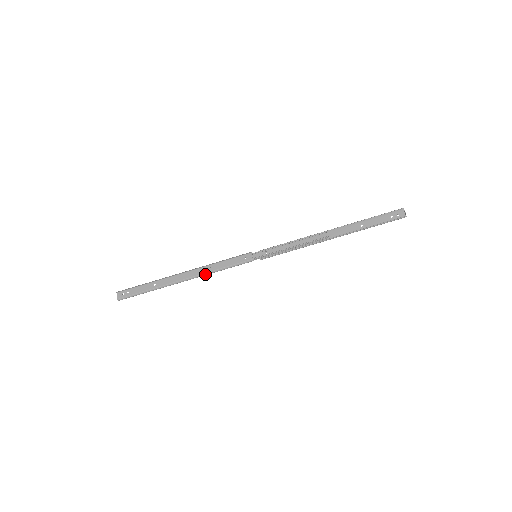
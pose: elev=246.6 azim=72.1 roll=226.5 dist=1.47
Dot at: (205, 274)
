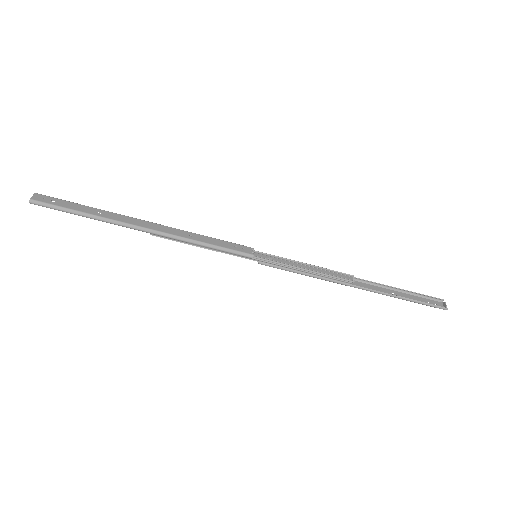
Dot at: (179, 238)
